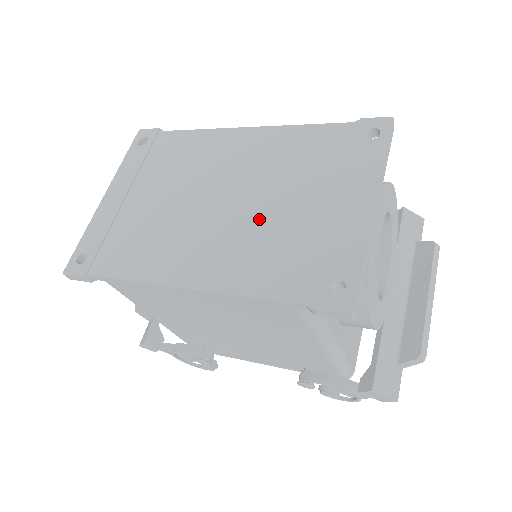
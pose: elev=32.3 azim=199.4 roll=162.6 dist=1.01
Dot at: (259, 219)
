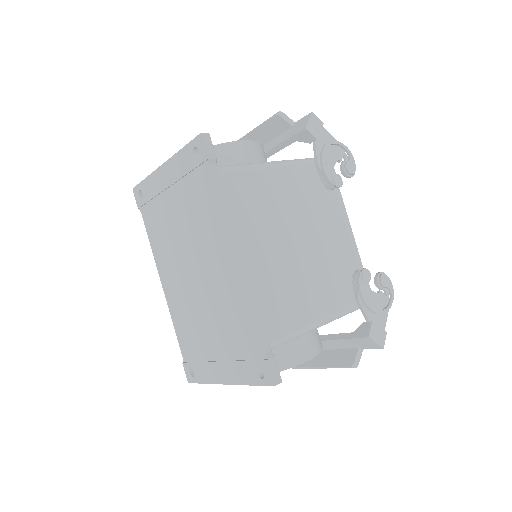
Dot at: (197, 311)
